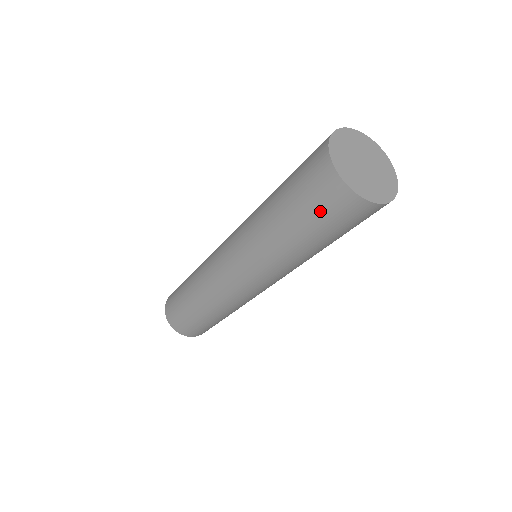
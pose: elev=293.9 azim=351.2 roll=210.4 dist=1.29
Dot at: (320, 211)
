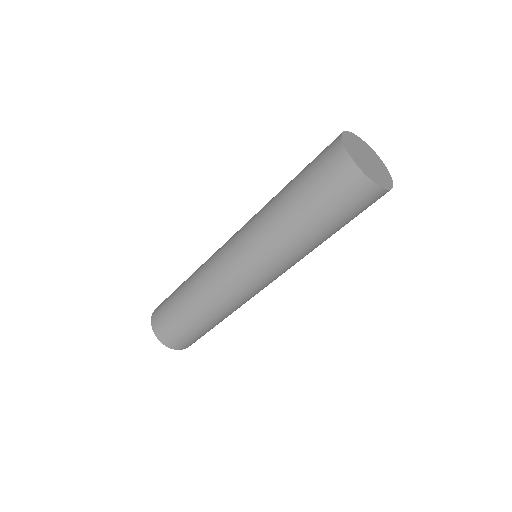
Dot at: (315, 164)
